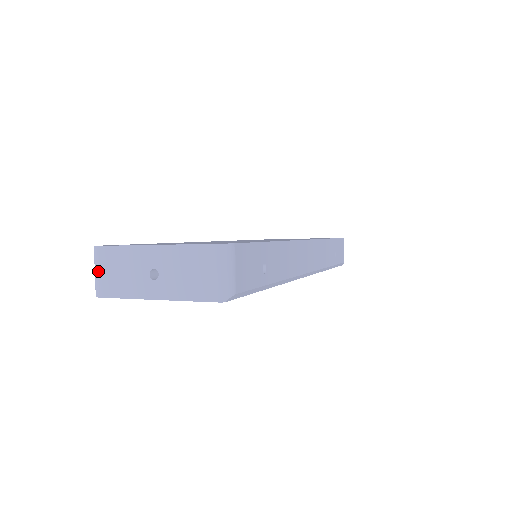
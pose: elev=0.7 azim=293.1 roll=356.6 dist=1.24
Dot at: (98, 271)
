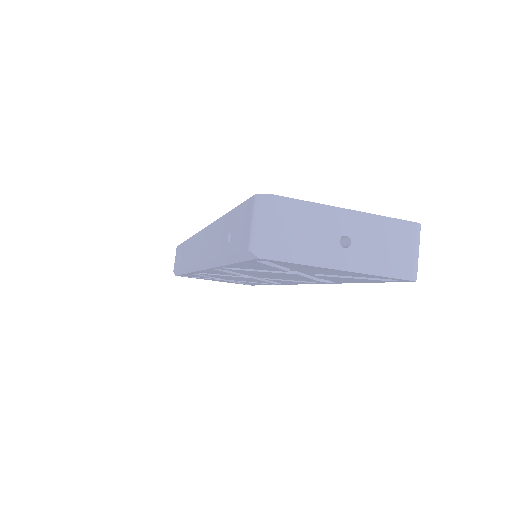
Dot at: (270, 226)
